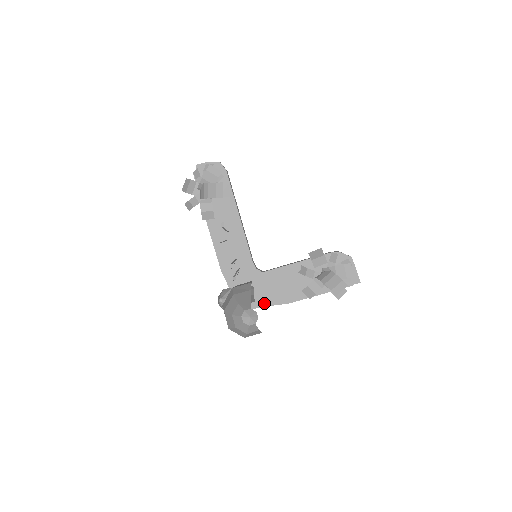
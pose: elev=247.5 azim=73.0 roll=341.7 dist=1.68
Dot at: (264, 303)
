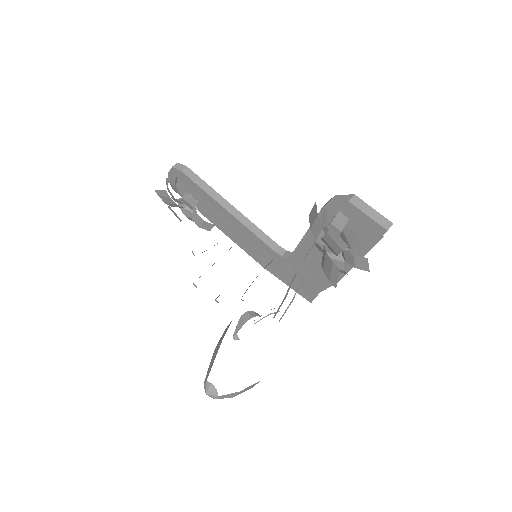
Dot at: (318, 288)
